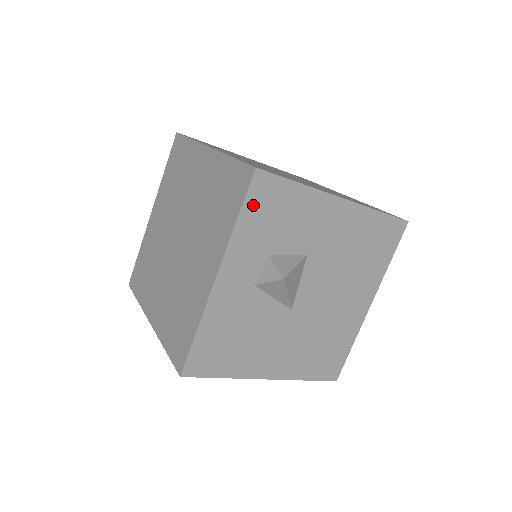
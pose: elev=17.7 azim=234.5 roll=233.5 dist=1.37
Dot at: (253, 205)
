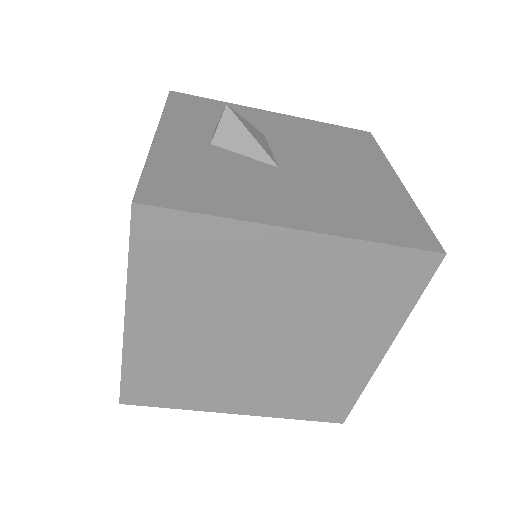
Dot at: (178, 104)
